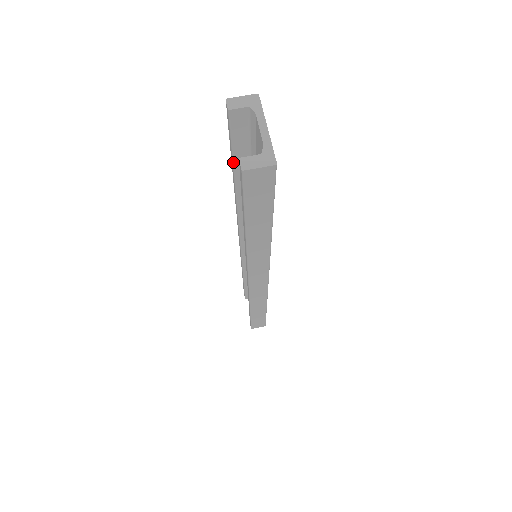
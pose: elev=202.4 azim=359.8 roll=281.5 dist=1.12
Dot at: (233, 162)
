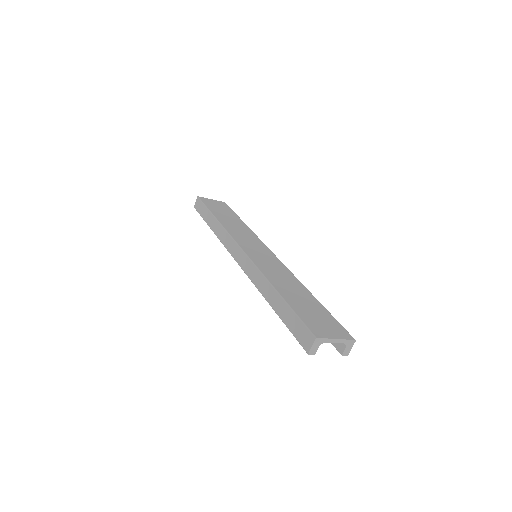
Dot at: occluded
